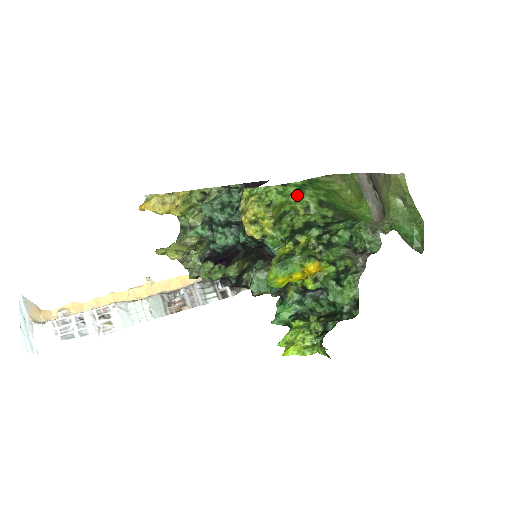
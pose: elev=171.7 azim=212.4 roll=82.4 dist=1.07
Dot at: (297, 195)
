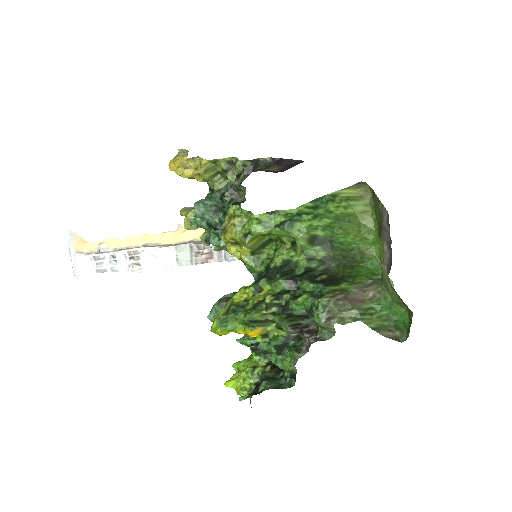
Dot at: (282, 229)
